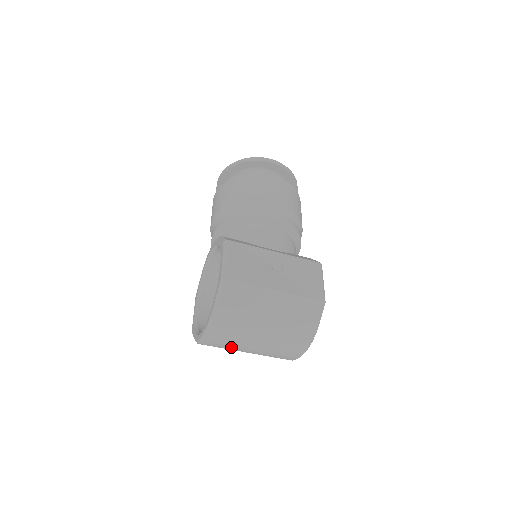
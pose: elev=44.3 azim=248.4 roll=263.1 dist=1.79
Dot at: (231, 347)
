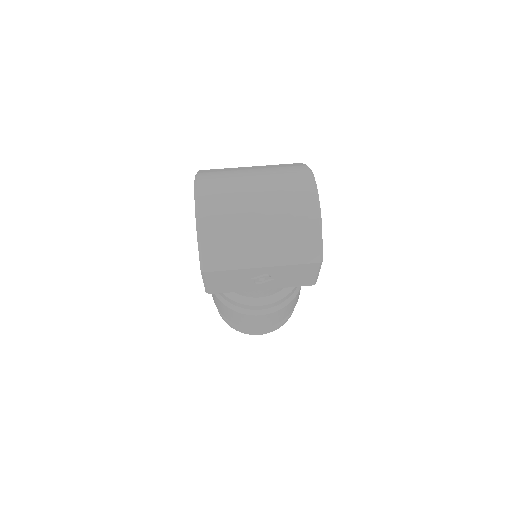
Dot at: (233, 204)
